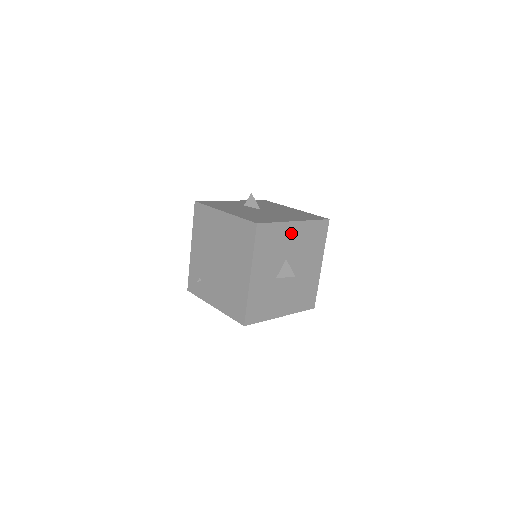
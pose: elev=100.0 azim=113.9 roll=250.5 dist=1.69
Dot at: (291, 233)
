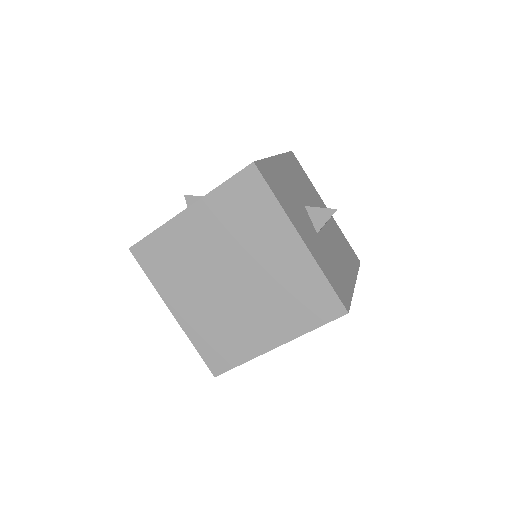
Dot at: (283, 172)
